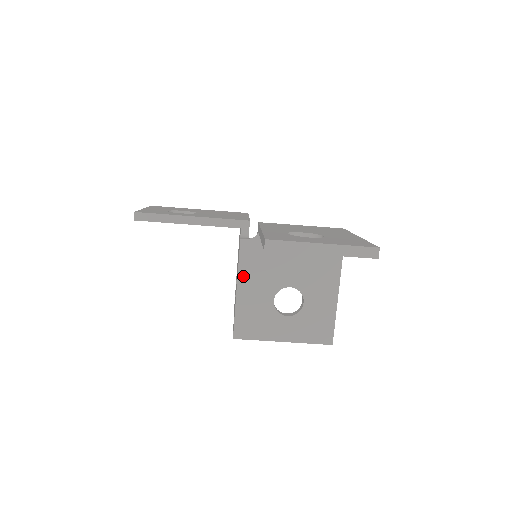
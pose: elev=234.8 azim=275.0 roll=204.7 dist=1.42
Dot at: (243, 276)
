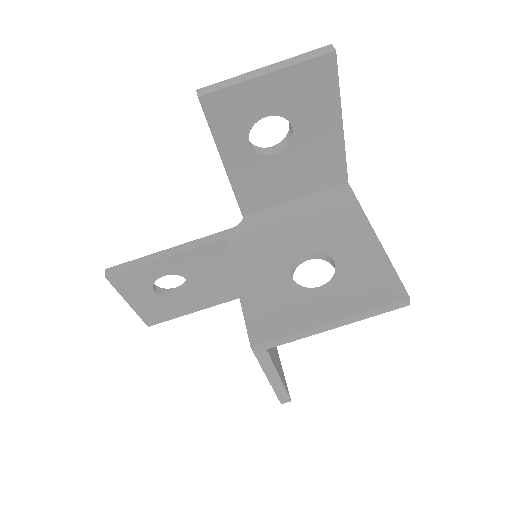
Dot at: (239, 265)
